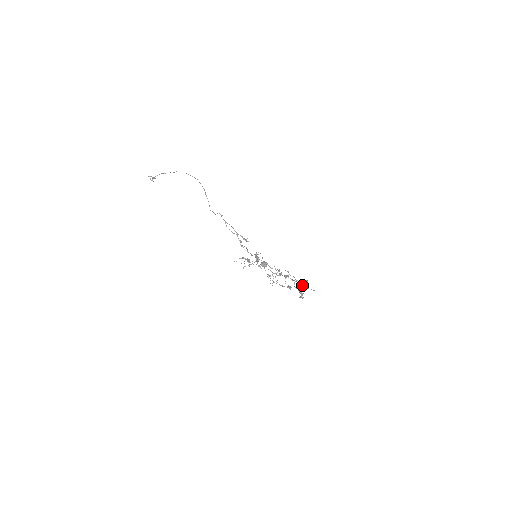
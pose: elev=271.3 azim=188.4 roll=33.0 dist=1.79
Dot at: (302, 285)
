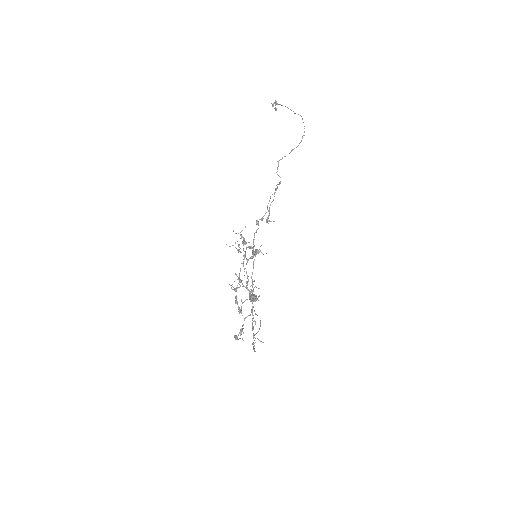
Dot at: occluded
